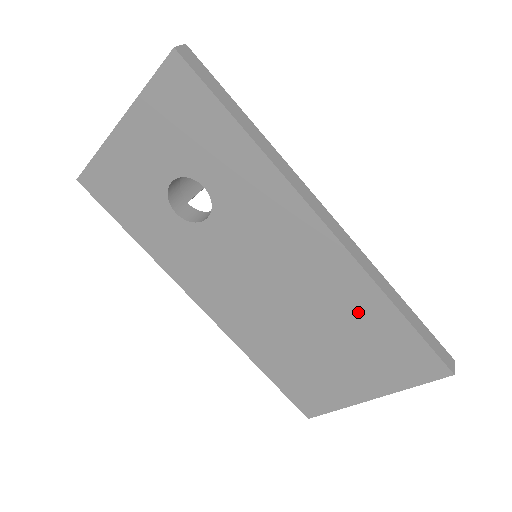
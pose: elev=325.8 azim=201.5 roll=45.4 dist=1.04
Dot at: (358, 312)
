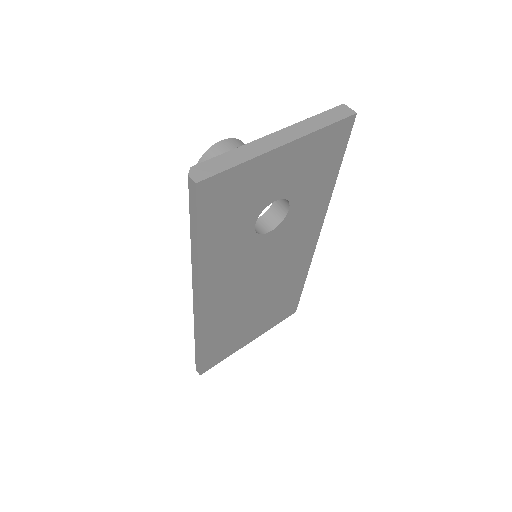
Dot at: (289, 287)
